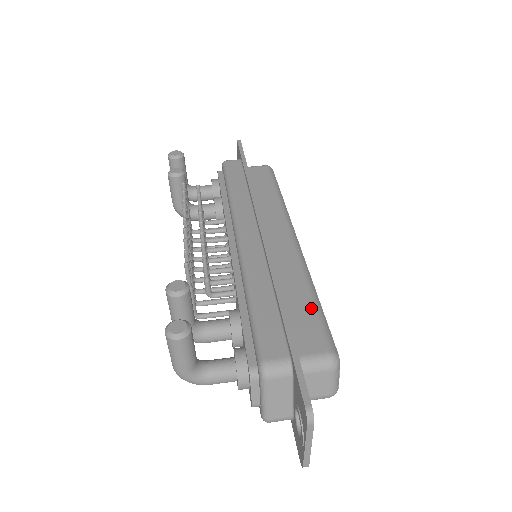
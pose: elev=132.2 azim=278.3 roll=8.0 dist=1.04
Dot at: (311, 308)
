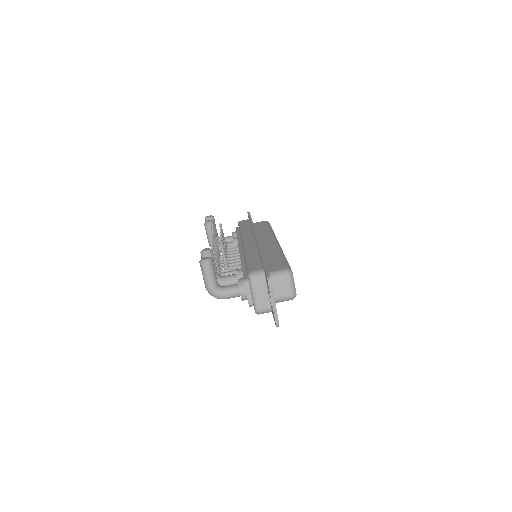
Dot at: (280, 259)
